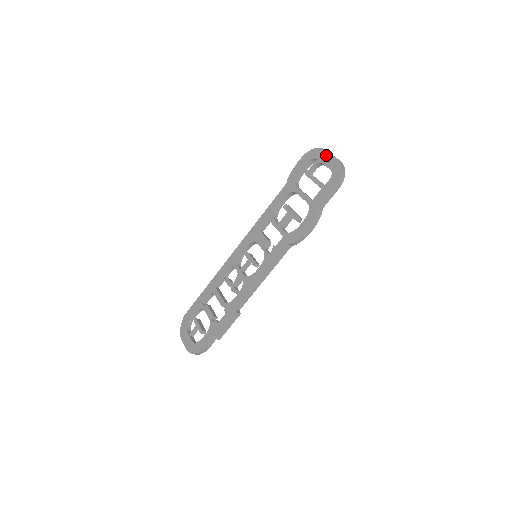
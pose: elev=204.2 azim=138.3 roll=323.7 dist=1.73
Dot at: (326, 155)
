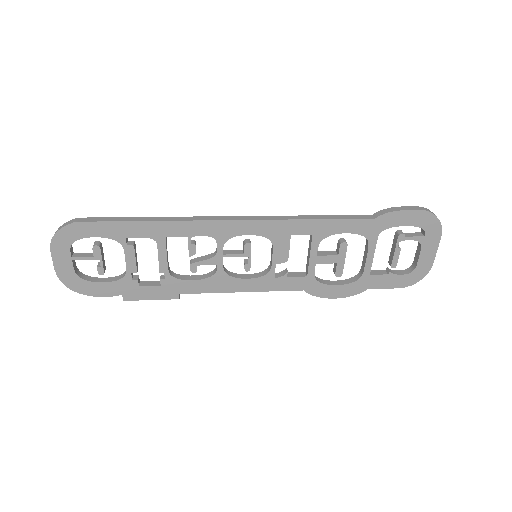
Dot at: (434, 246)
